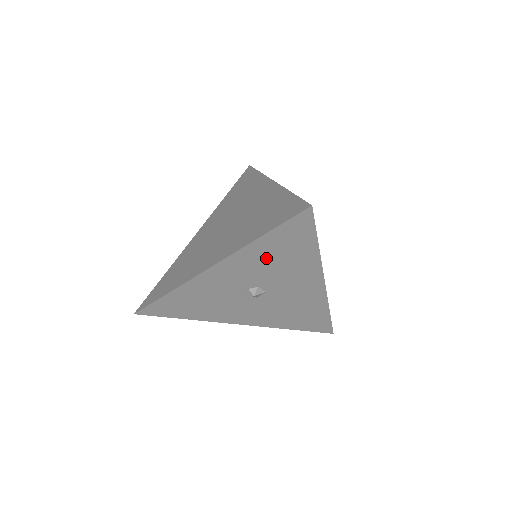
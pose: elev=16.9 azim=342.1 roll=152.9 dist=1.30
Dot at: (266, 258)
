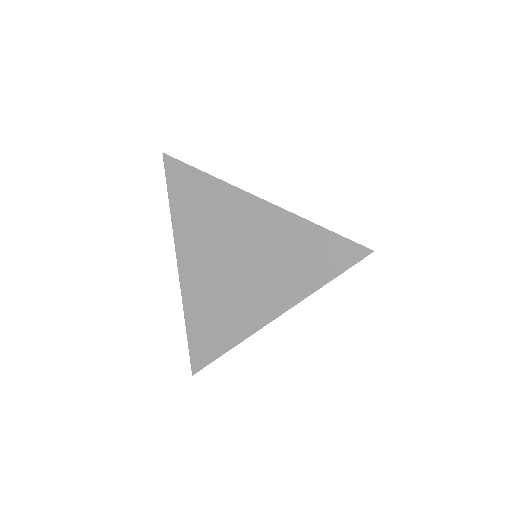
Dot at: occluded
